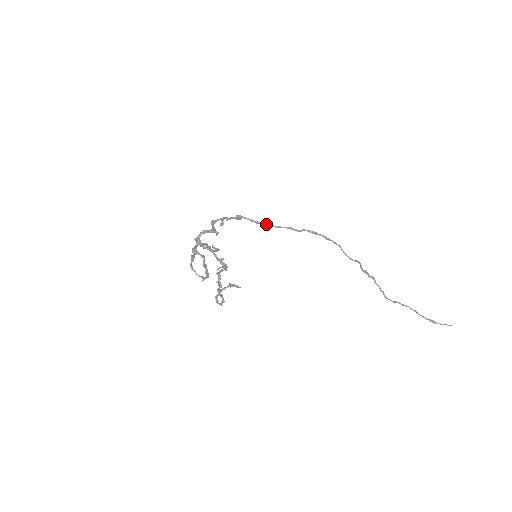
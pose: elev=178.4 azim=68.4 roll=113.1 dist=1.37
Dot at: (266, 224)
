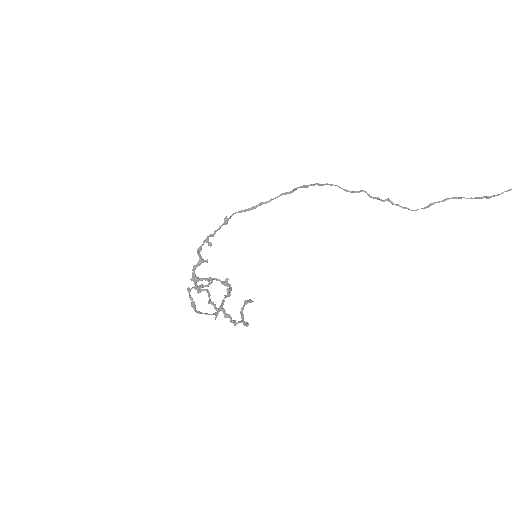
Dot at: occluded
